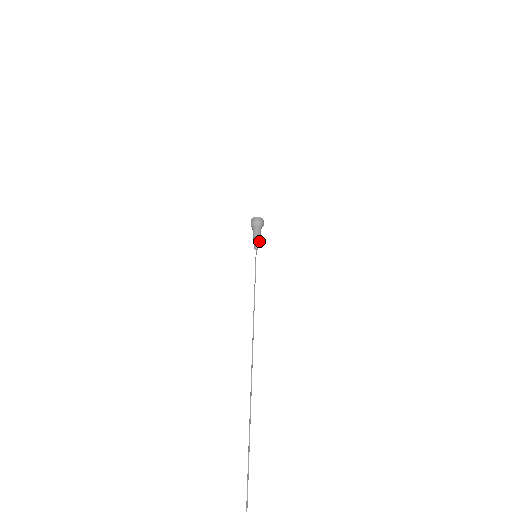
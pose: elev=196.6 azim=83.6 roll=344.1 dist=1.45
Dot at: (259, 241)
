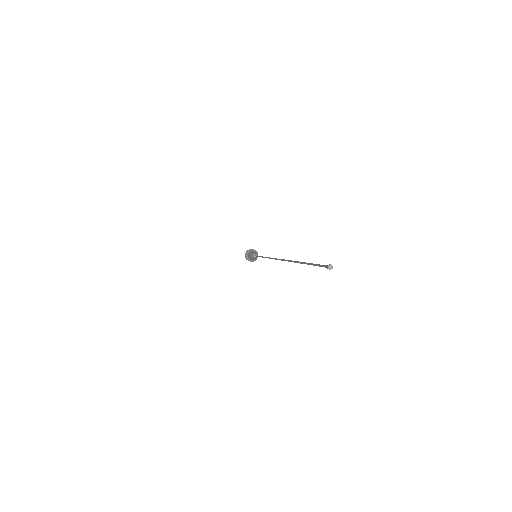
Dot at: occluded
